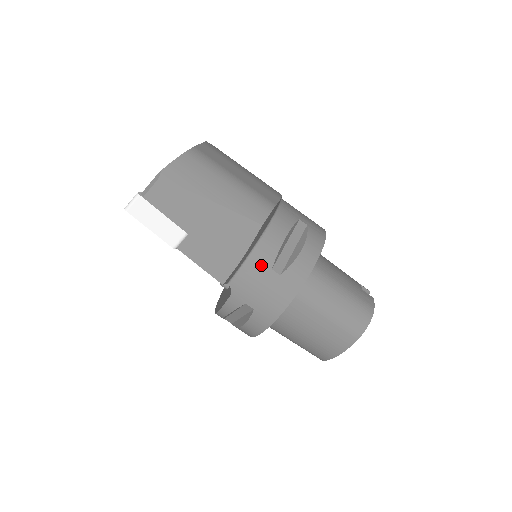
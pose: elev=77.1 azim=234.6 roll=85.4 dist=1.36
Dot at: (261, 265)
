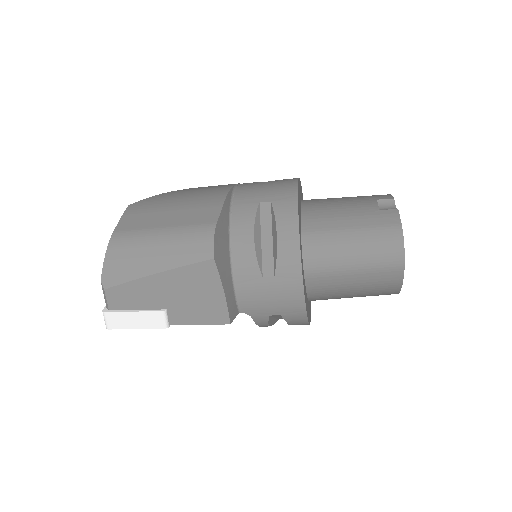
Dot at: (251, 281)
